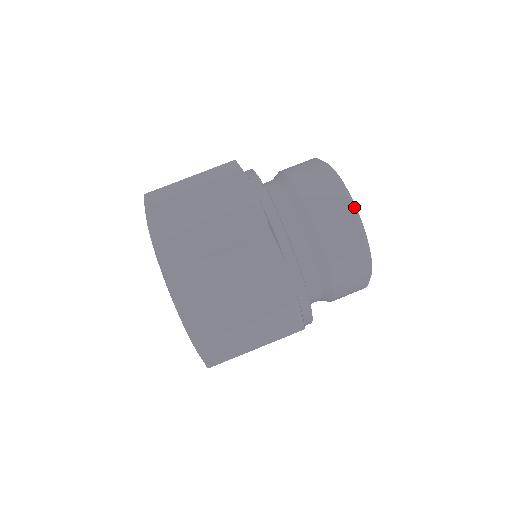
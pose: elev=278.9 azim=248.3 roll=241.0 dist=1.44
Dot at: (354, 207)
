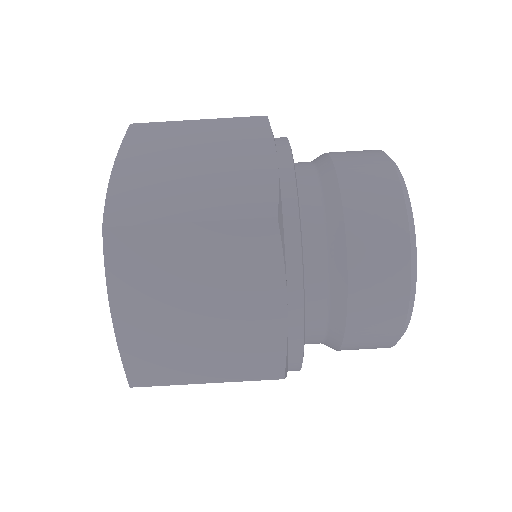
Dot at: (405, 331)
